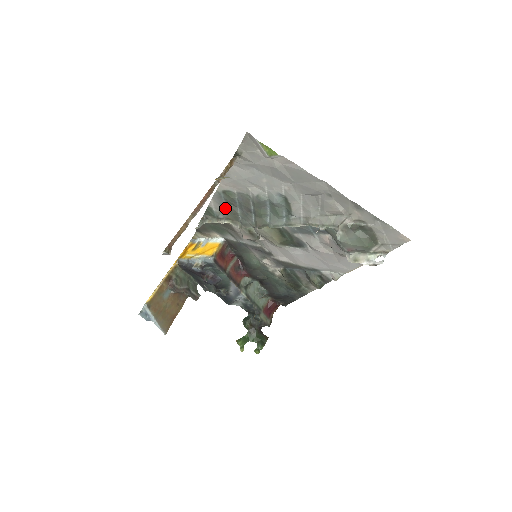
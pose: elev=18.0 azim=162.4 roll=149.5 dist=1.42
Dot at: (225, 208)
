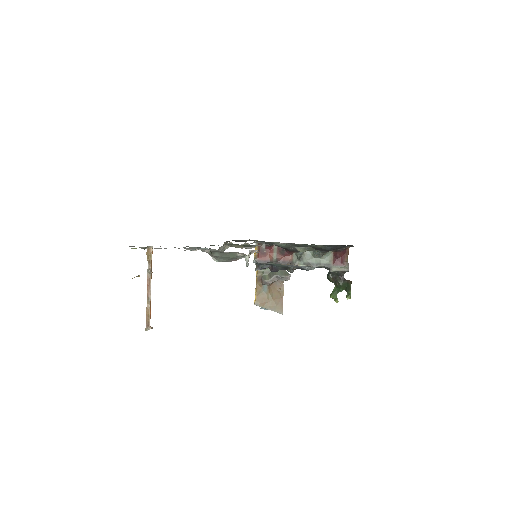
Dot at: occluded
